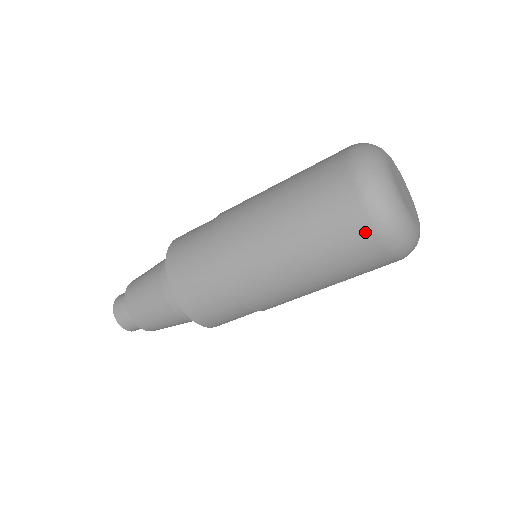
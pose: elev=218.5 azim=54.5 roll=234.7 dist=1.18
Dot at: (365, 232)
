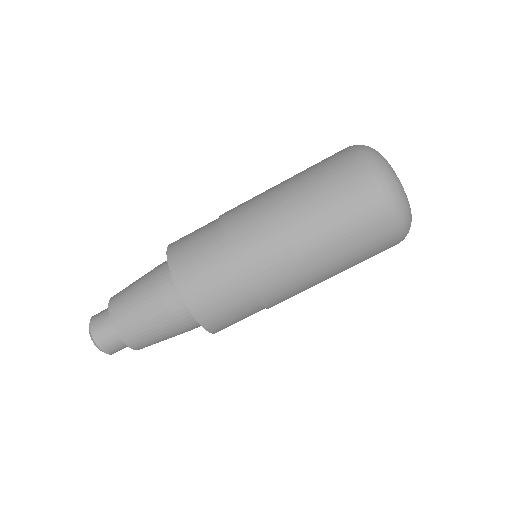
Dot at: (342, 152)
